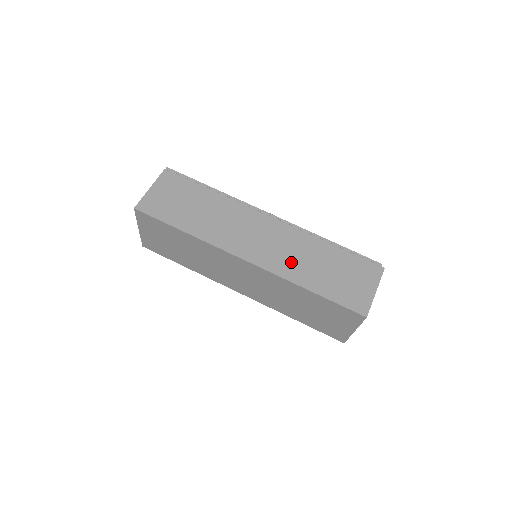
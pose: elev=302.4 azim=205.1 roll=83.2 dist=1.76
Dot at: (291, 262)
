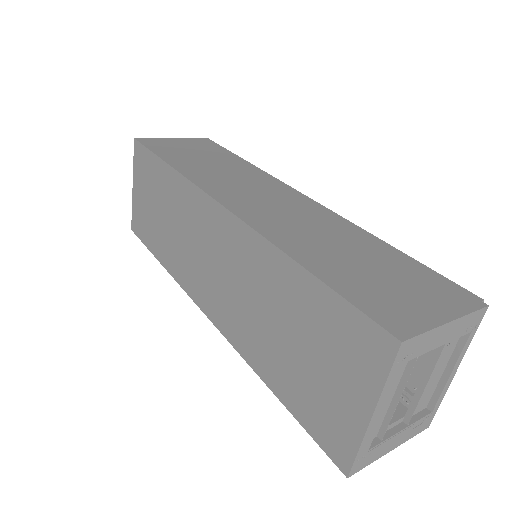
Dot at: (293, 230)
